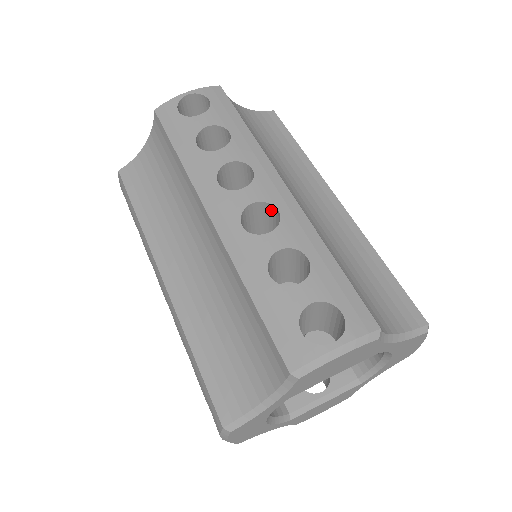
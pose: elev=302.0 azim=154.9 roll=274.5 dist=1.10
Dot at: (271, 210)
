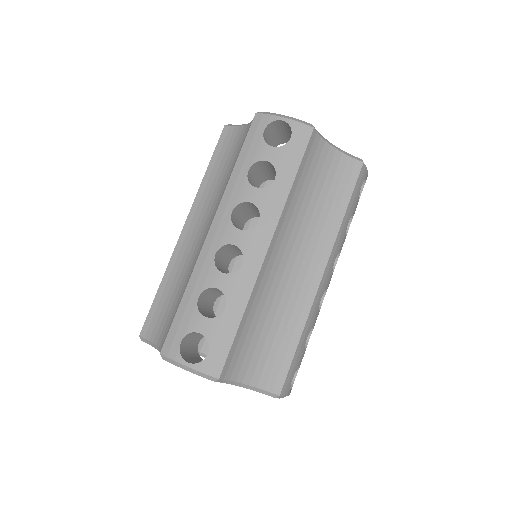
Dot at: occluded
